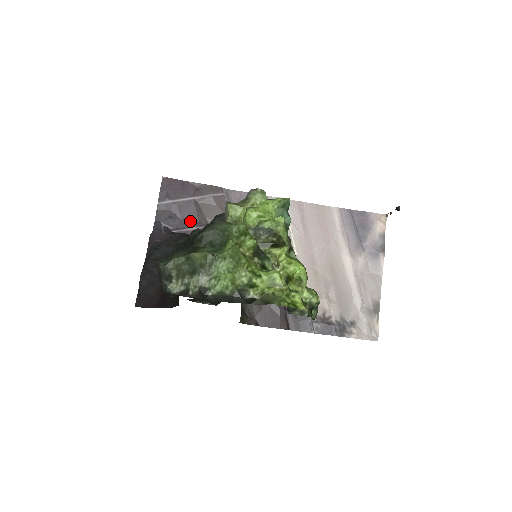
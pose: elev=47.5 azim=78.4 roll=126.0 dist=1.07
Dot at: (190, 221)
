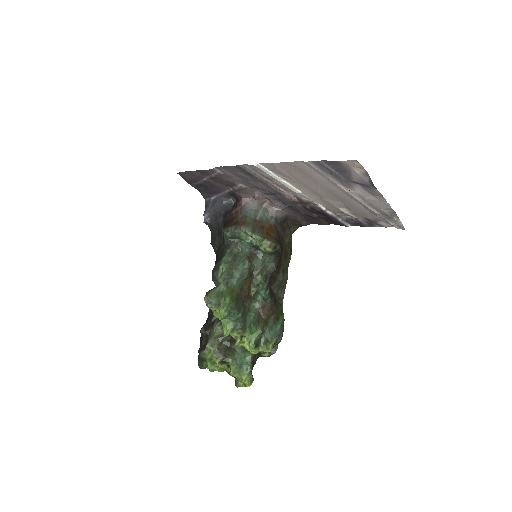
Dot at: (217, 189)
